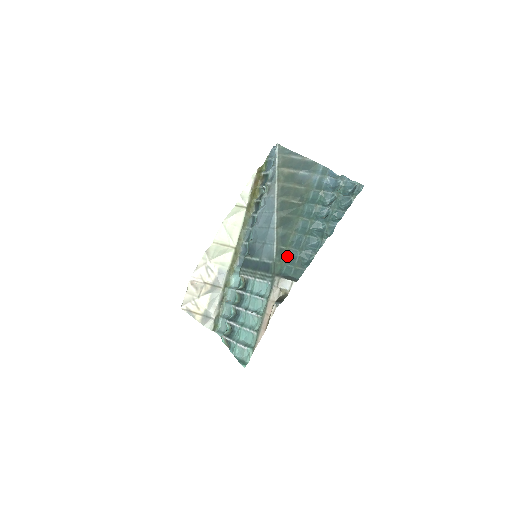
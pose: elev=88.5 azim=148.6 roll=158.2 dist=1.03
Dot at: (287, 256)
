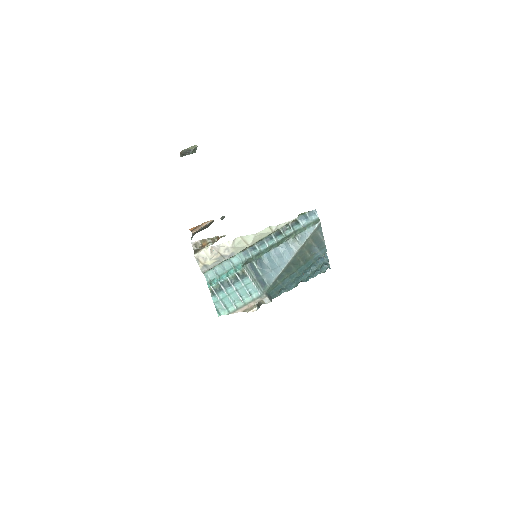
Dot at: (276, 286)
